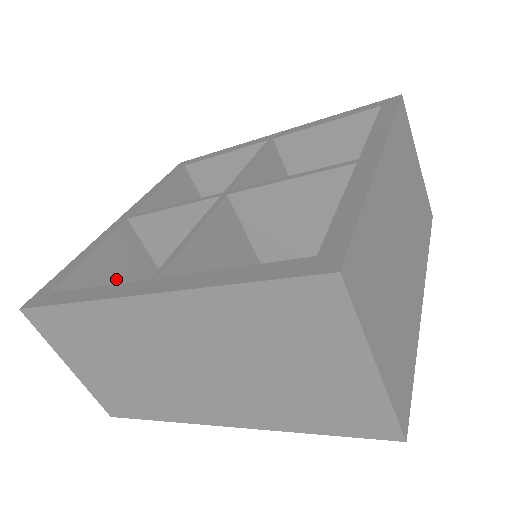
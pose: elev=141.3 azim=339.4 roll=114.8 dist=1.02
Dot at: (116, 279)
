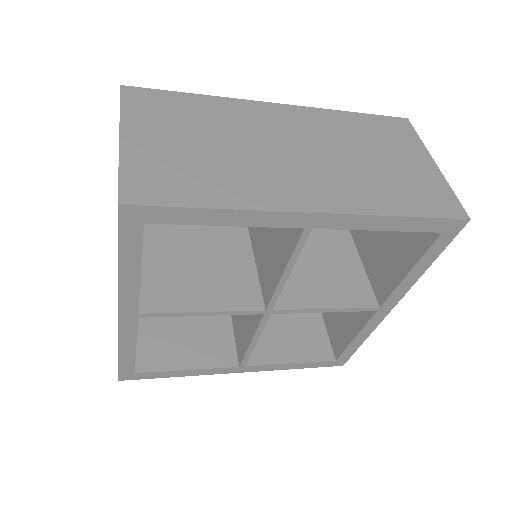
Dot at: occluded
